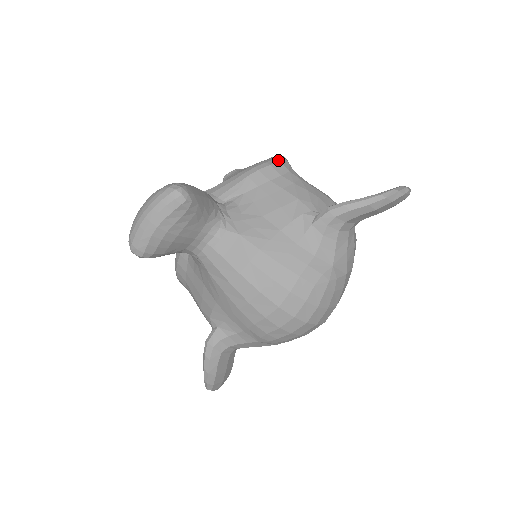
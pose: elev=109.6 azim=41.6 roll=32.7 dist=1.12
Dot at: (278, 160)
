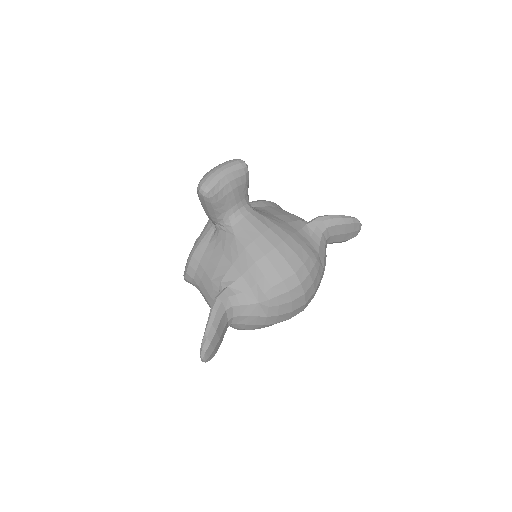
Dot at: occluded
